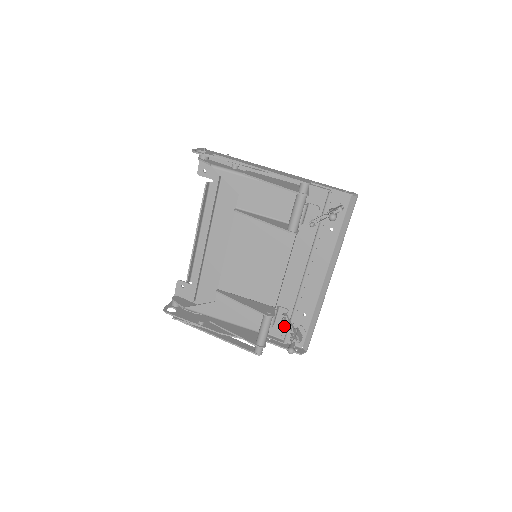
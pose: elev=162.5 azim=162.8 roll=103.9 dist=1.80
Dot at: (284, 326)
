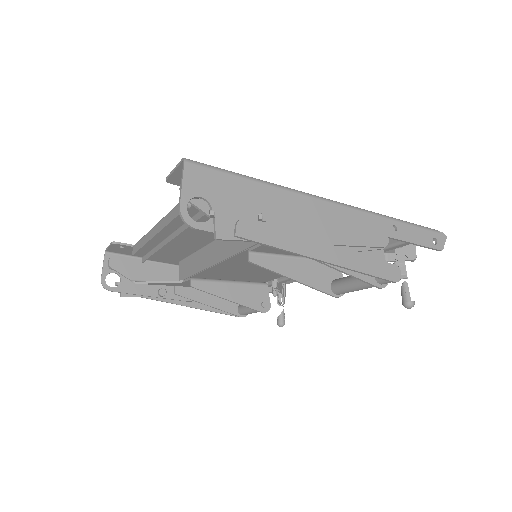
Dot at: occluded
